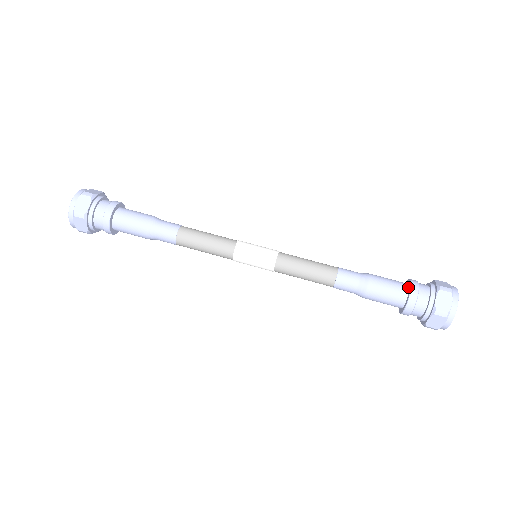
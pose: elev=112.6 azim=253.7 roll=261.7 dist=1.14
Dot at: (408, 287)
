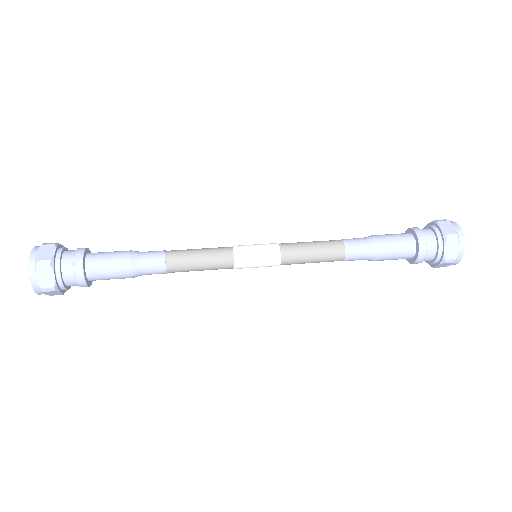
Dot at: (410, 233)
